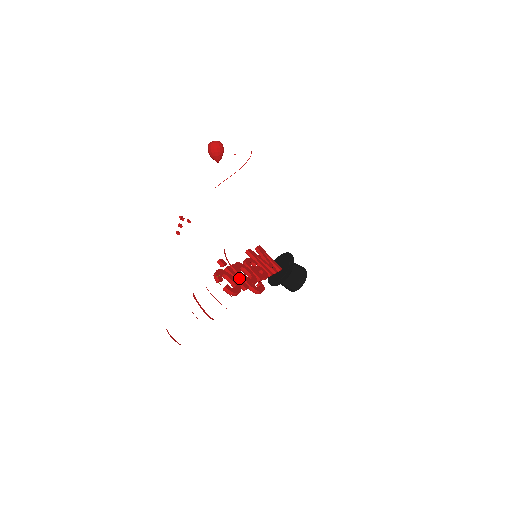
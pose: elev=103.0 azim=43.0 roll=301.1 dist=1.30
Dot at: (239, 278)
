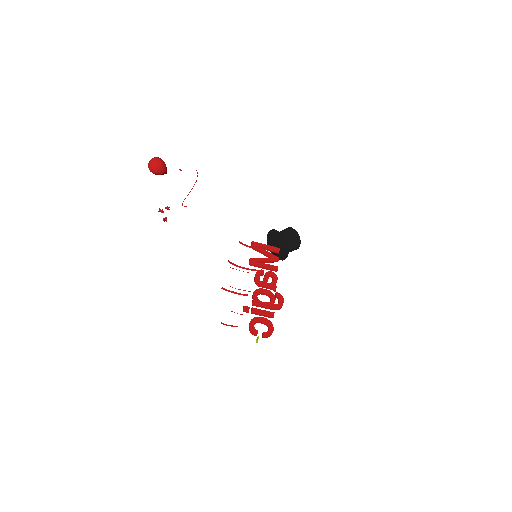
Dot at: (264, 312)
